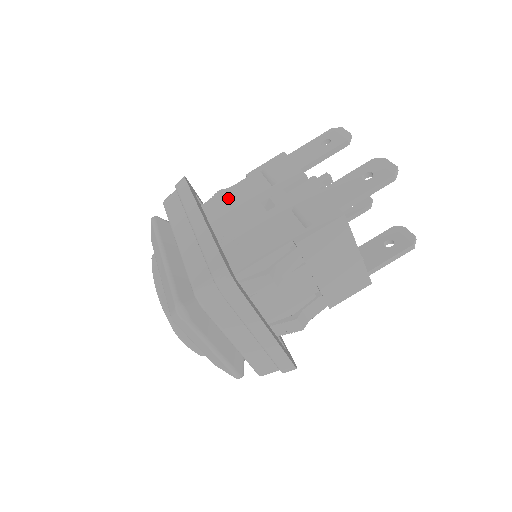
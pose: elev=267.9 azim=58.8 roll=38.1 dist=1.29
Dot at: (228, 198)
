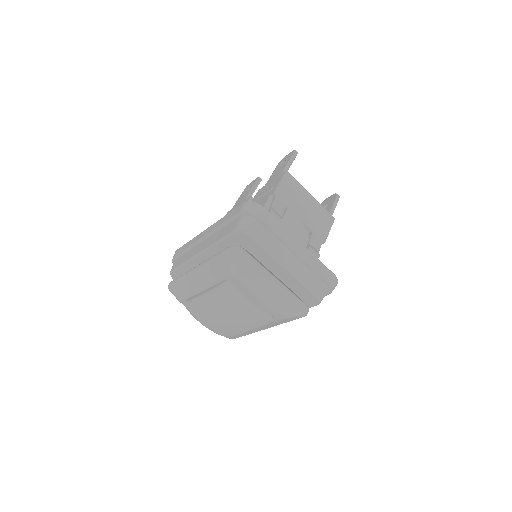
Dot at: occluded
